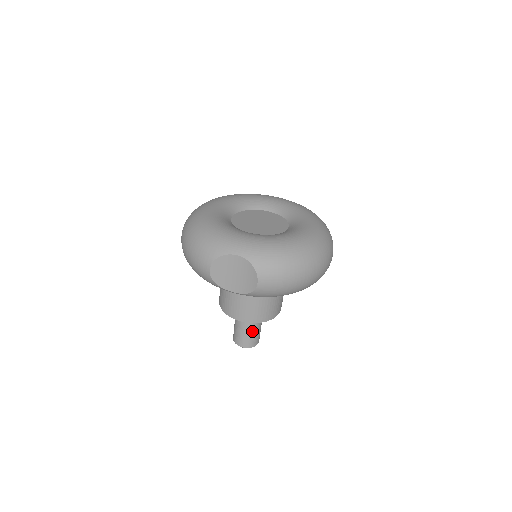
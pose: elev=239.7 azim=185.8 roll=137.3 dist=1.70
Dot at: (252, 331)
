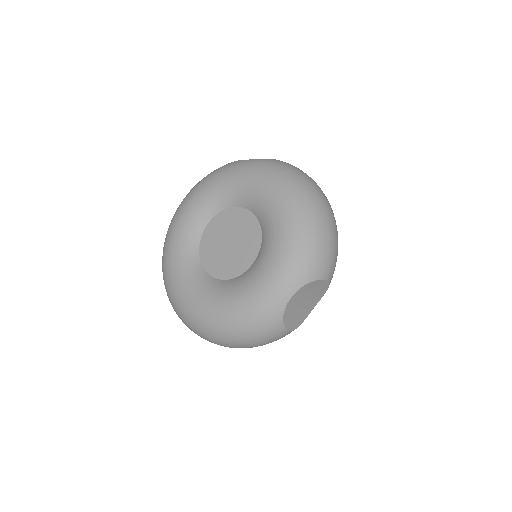
Dot at: occluded
